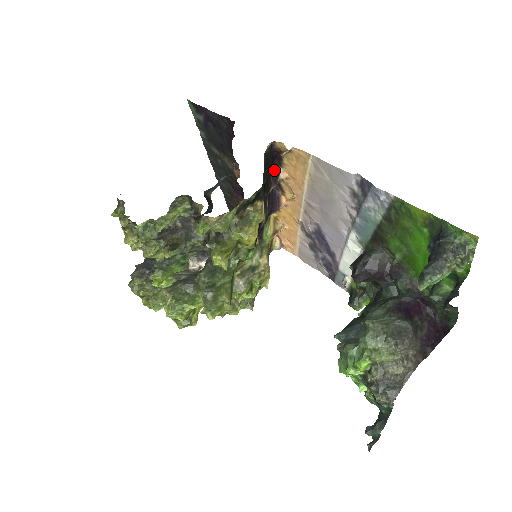
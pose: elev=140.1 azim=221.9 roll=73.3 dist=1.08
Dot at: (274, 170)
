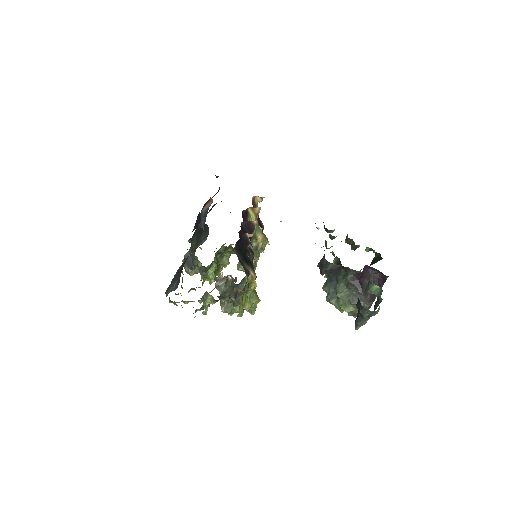
Dot at: (244, 240)
